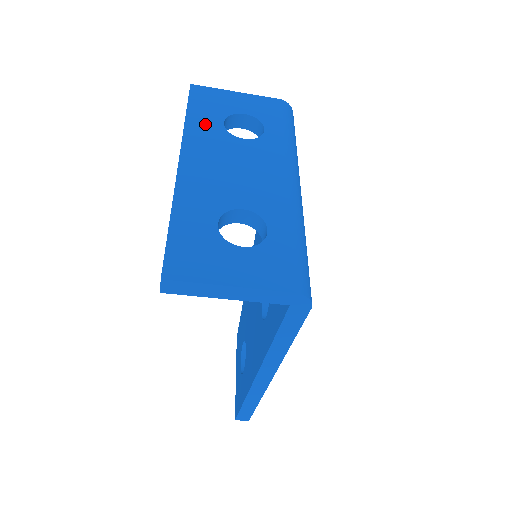
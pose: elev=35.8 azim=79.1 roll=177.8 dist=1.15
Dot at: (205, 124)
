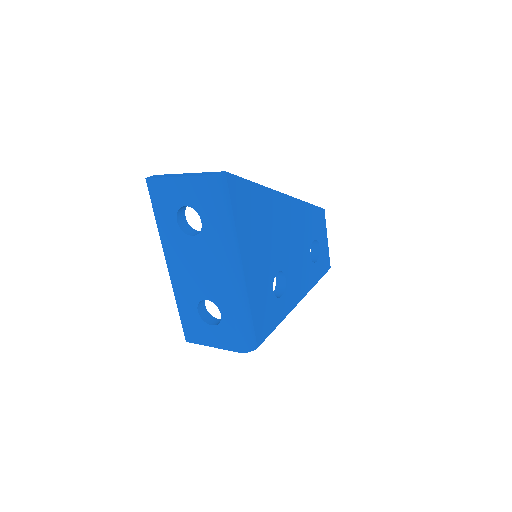
Dot at: (168, 226)
